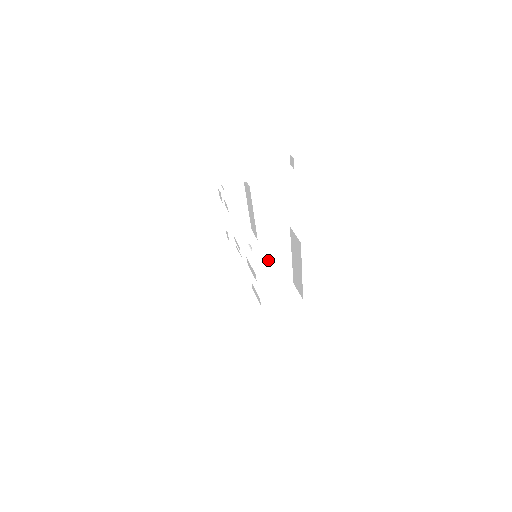
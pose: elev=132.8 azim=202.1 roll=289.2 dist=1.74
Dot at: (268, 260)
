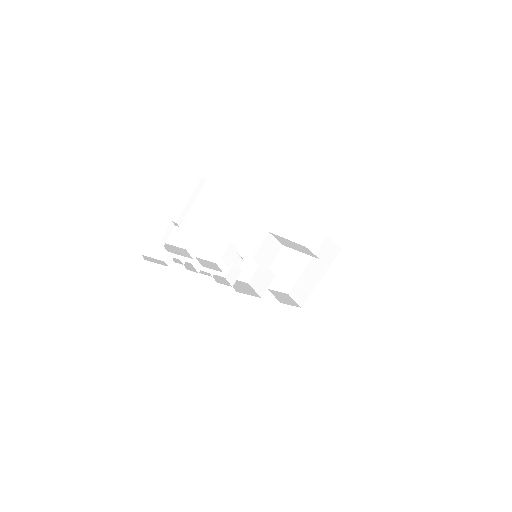
Dot at: (270, 251)
